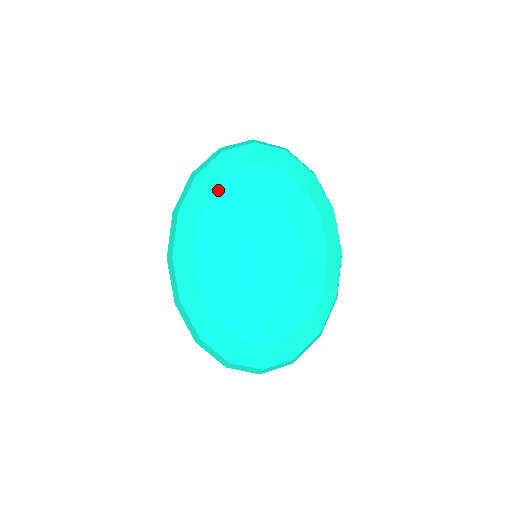
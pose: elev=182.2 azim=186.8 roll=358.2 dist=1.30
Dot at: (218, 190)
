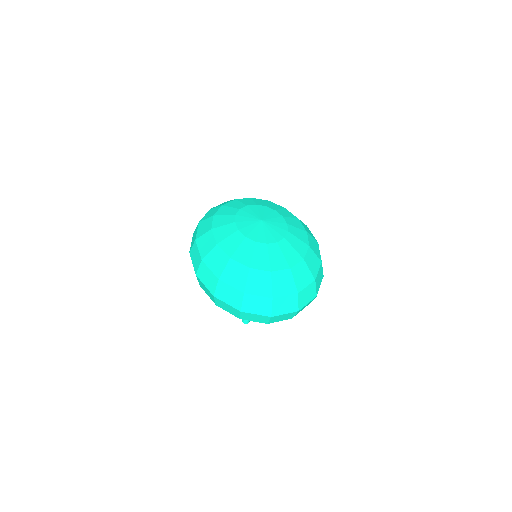
Dot at: (227, 204)
